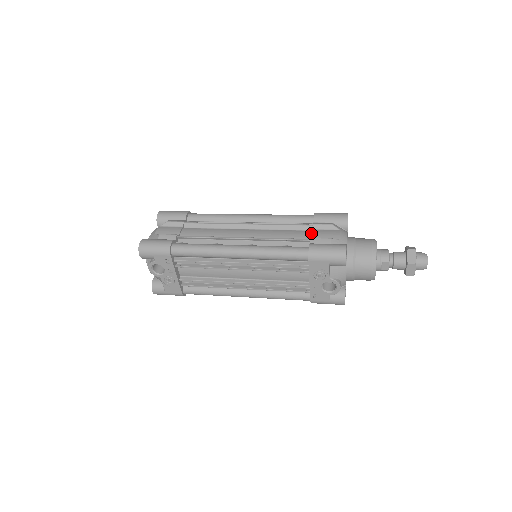
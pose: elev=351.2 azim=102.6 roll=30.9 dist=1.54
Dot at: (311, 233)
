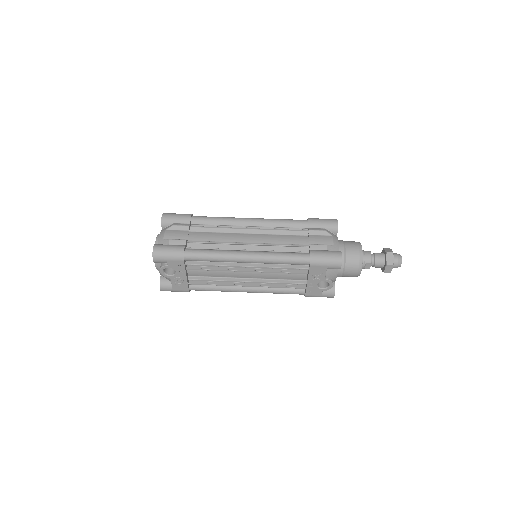
Dot at: (308, 238)
